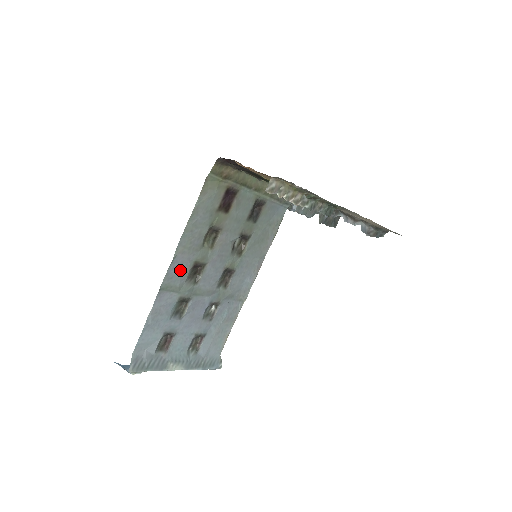
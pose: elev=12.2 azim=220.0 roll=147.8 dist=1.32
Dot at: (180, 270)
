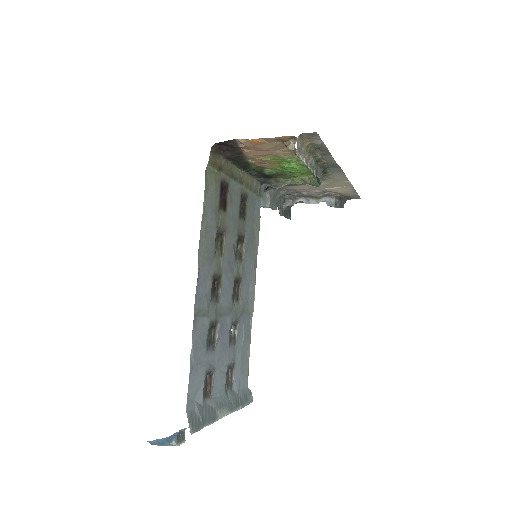
Dot at: (205, 287)
